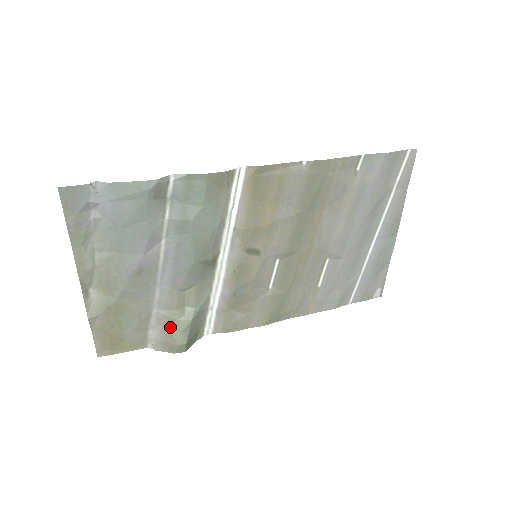
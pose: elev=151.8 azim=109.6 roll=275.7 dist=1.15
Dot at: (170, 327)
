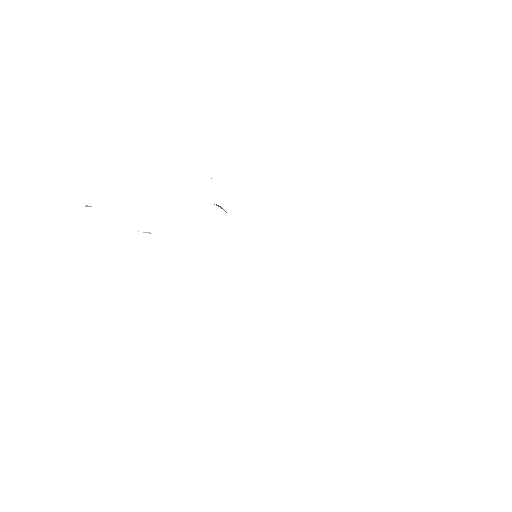
Dot at: occluded
